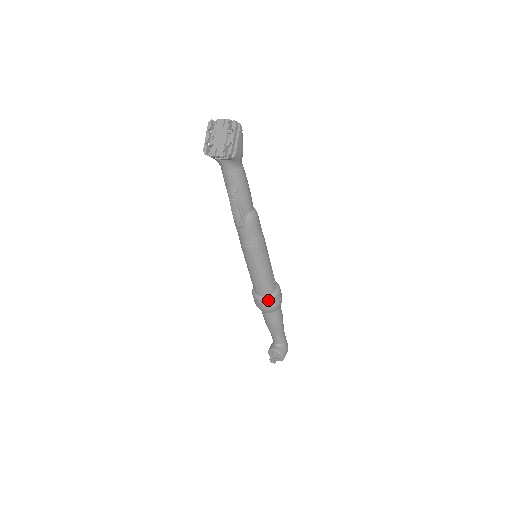
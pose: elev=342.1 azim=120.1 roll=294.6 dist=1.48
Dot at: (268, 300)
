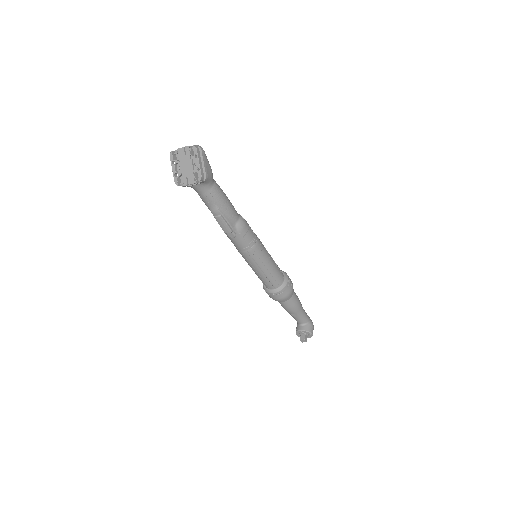
Dot at: (281, 291)
